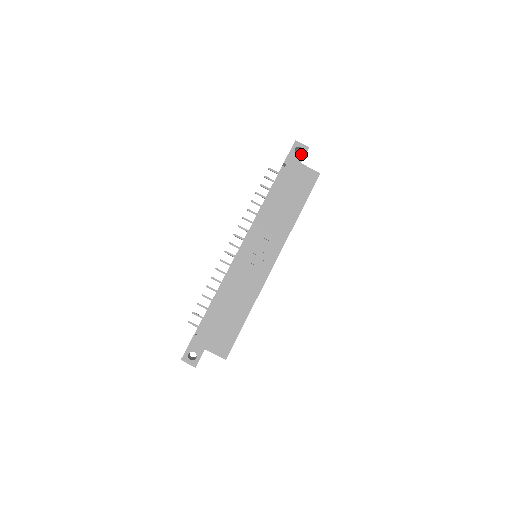
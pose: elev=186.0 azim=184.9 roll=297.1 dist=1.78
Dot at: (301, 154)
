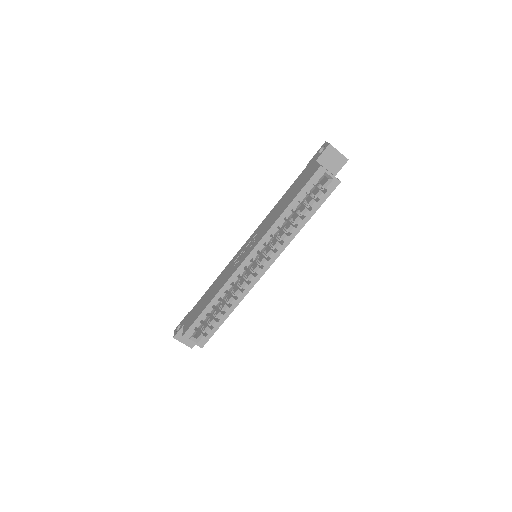
Dot at: (321, 152)
